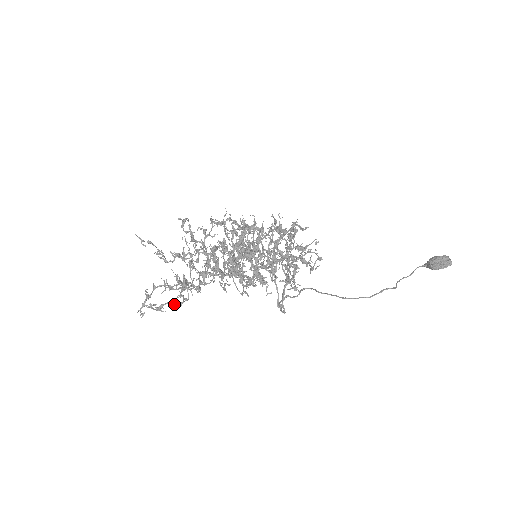
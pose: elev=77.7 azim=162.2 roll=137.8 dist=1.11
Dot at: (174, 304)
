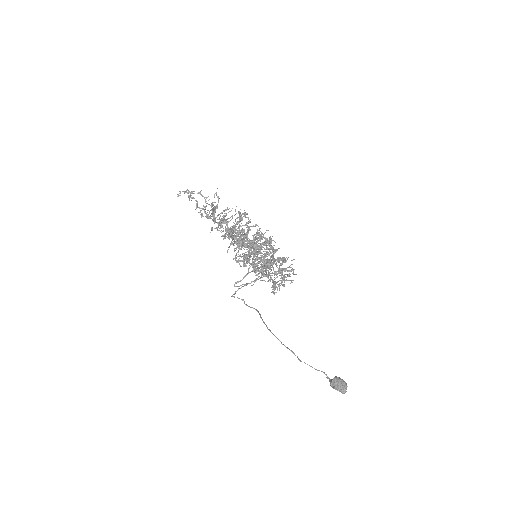
Dot at: occluded
